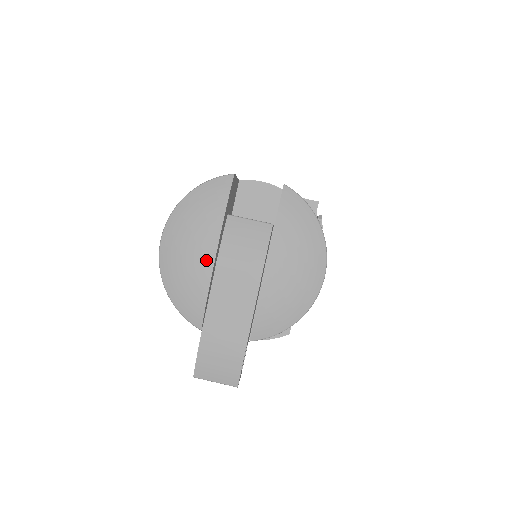
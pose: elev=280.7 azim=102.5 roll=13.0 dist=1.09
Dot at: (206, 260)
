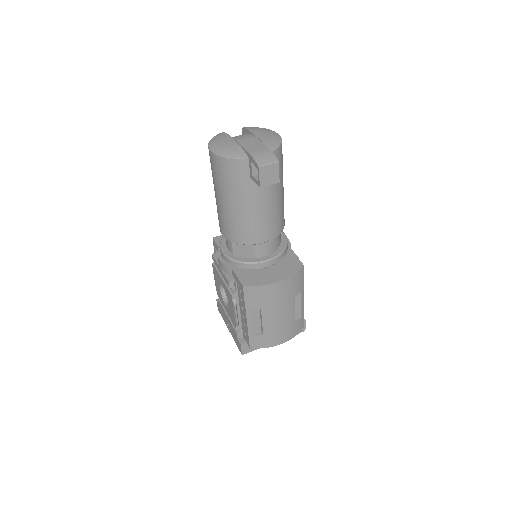
Dot at: (232, 142)
